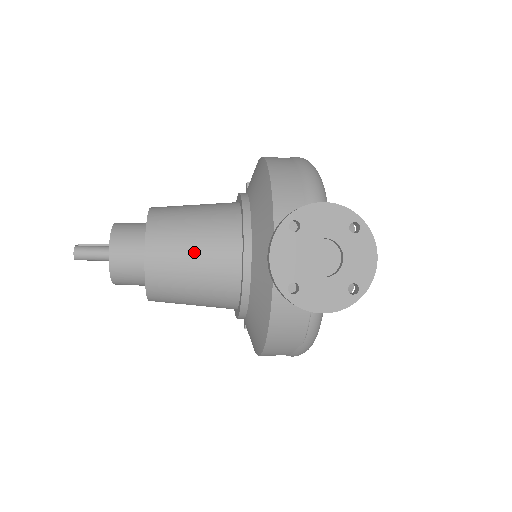
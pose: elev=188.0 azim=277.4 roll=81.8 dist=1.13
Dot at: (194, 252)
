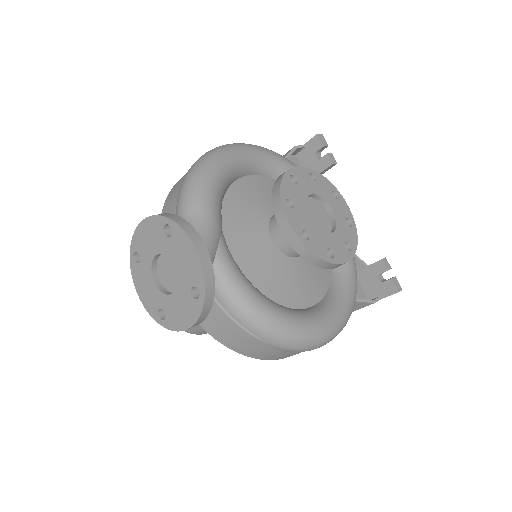
Dot at: occluded
